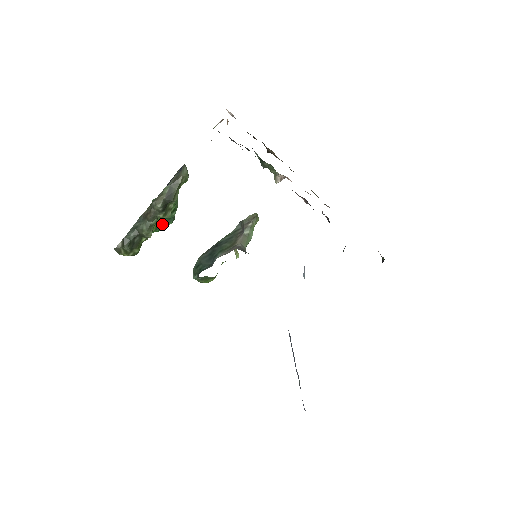
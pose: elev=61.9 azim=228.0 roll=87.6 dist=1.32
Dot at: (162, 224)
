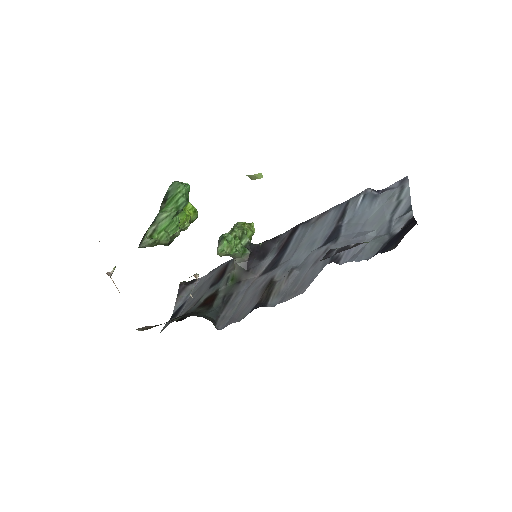
Dot at: occluded
